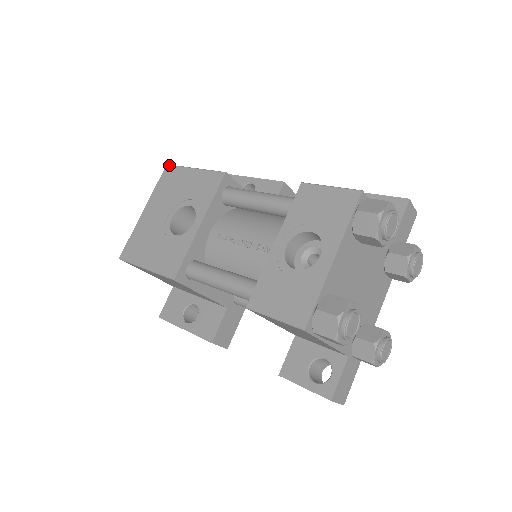
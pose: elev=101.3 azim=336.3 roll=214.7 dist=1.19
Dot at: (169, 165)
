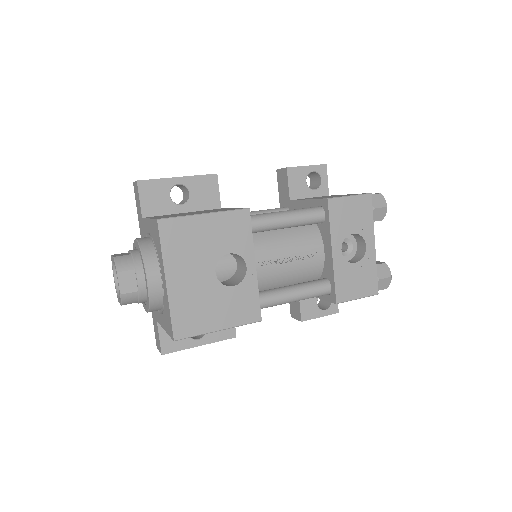
Dot at: (163, 220)
